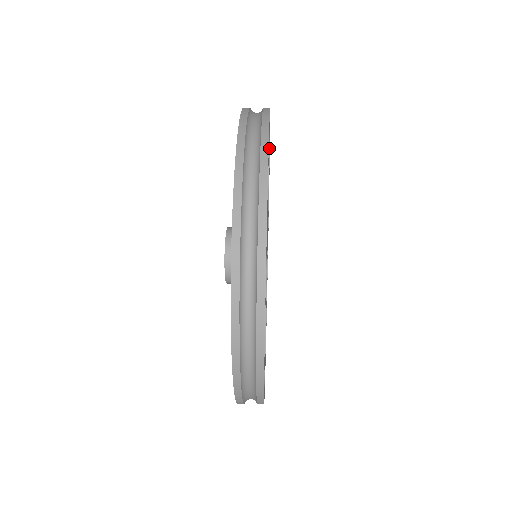
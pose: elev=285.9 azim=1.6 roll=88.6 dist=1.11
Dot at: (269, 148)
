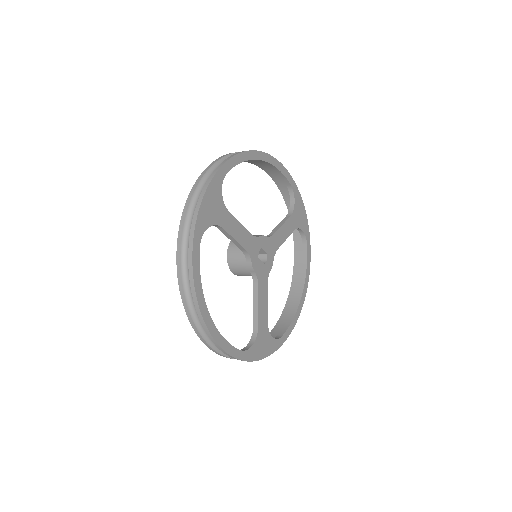
Dot at: (290, 184)
